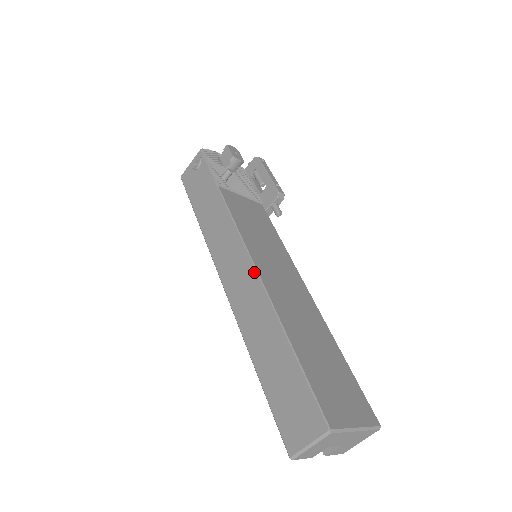
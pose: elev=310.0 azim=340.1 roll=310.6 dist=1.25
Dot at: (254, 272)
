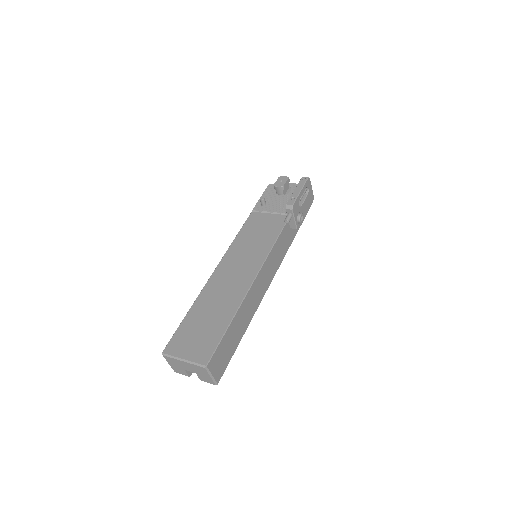
Dot at: (217, 267)
